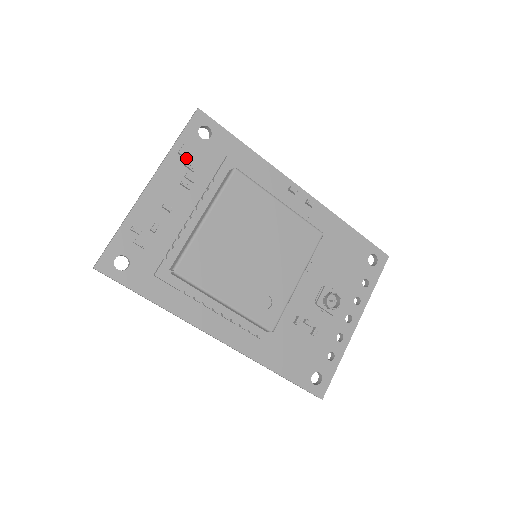
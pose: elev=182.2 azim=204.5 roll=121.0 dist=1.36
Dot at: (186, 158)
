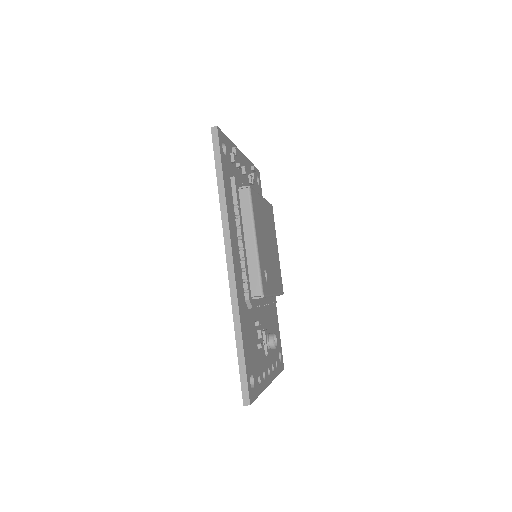
Dot at: occluded
